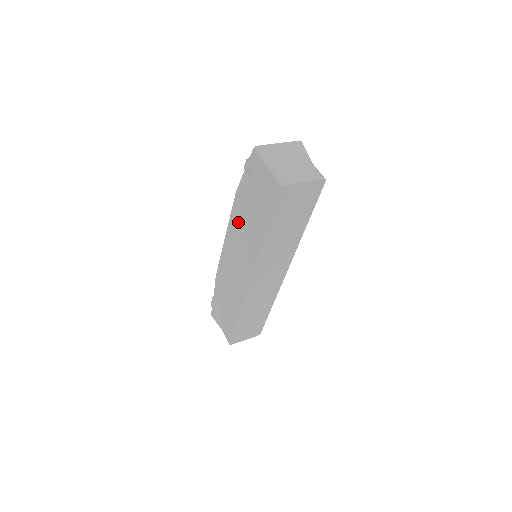
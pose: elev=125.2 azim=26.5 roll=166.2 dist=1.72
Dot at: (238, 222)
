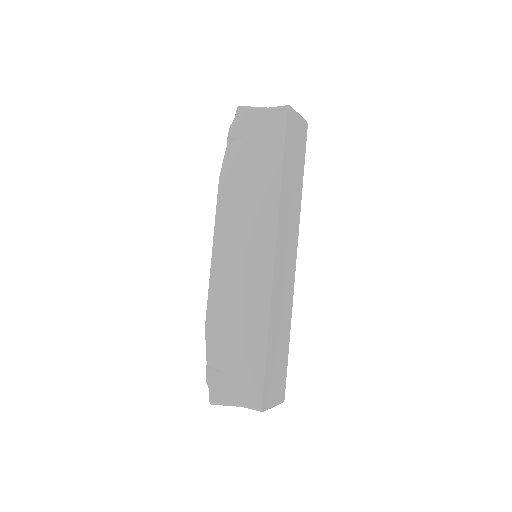
Dot at: (232, 206)
